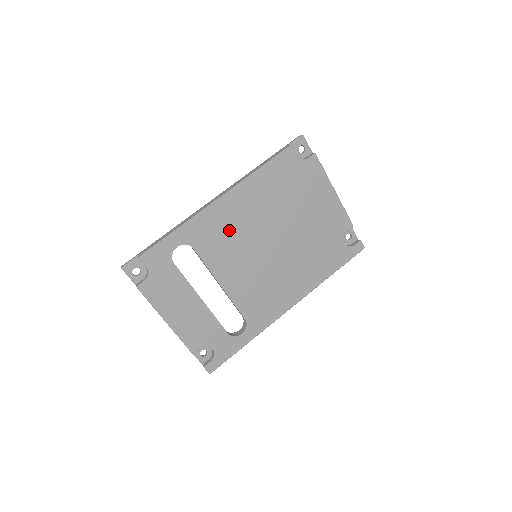
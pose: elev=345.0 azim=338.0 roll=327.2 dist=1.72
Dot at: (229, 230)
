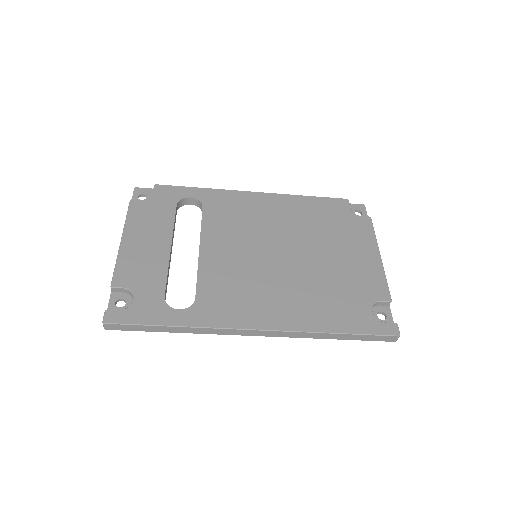
Dot at: (246, 216)
